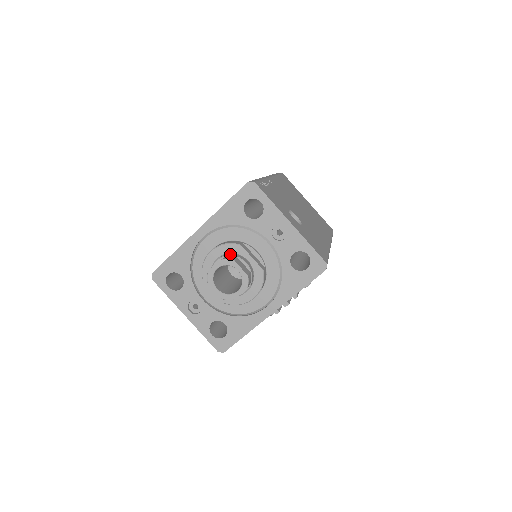
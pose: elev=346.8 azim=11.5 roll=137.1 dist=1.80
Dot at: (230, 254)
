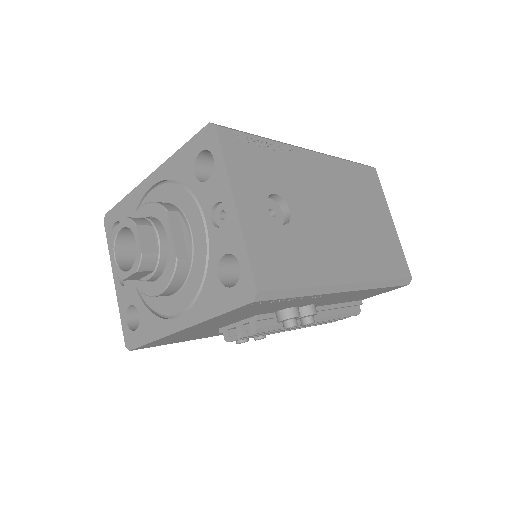
Dot at: (152, 218)
